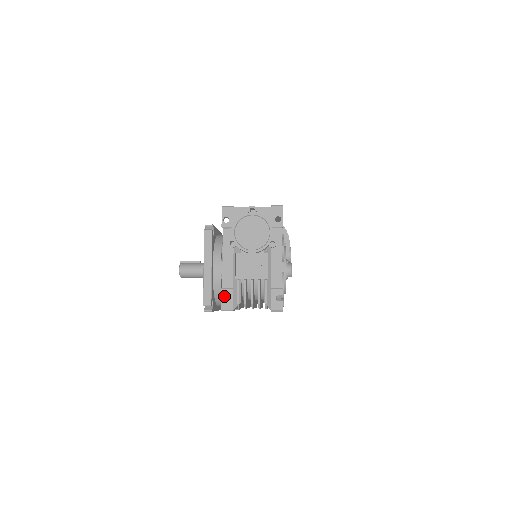
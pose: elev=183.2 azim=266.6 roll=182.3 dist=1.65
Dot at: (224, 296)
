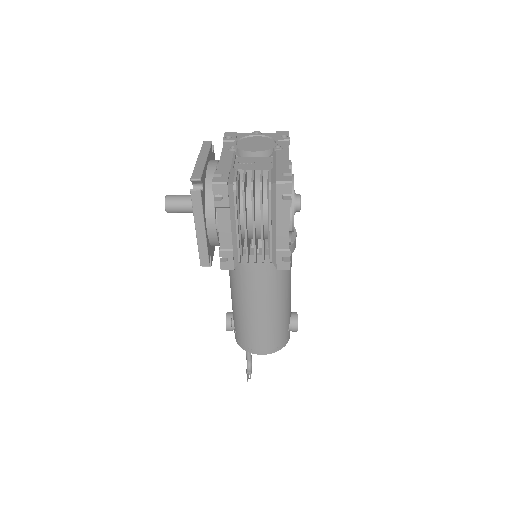
Dot at: (217, 195)
